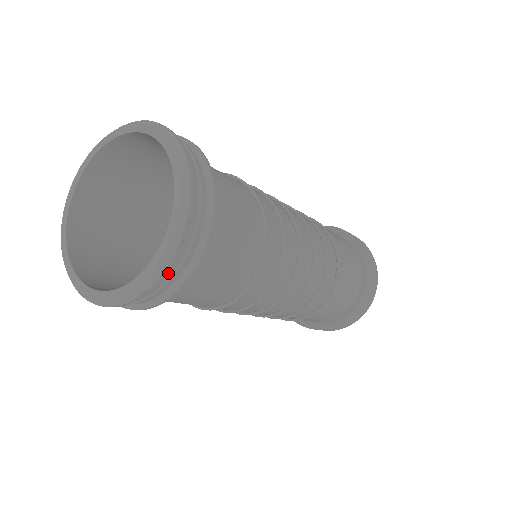
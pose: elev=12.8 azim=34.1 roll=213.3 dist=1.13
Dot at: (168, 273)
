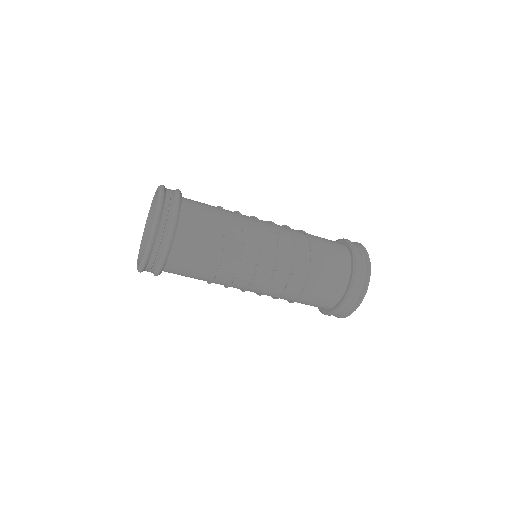
Dot at: (156, 246)
